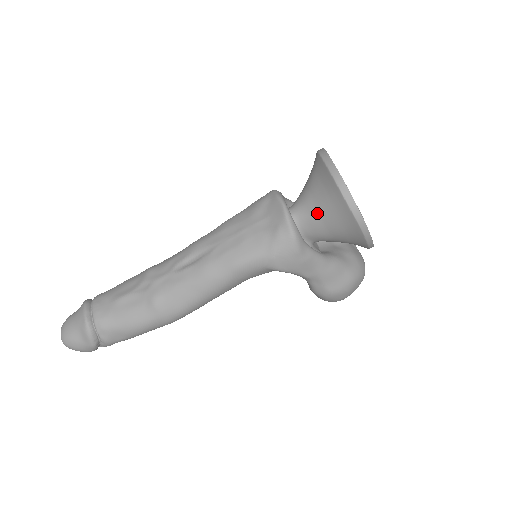
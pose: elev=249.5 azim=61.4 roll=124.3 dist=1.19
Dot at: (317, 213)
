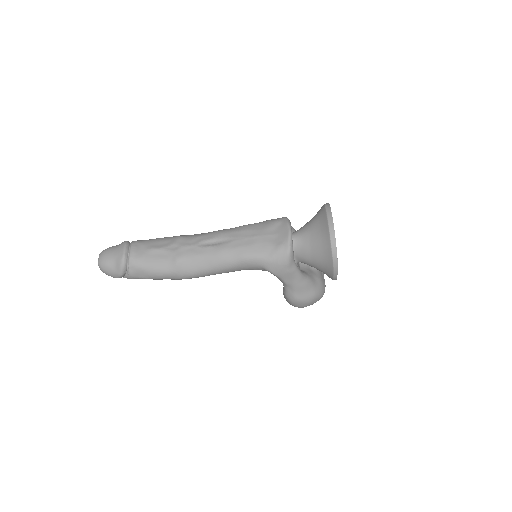
Dot at: (309, 244)
